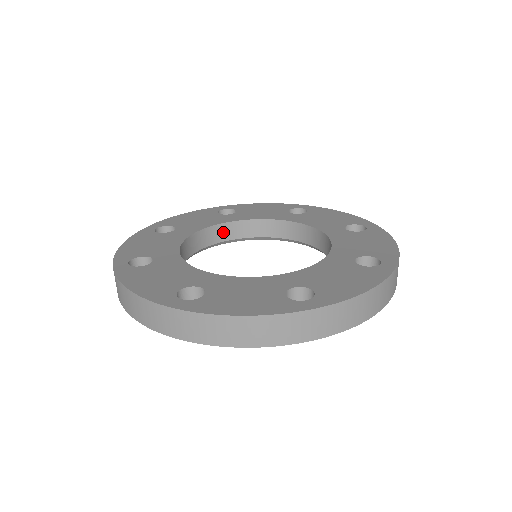
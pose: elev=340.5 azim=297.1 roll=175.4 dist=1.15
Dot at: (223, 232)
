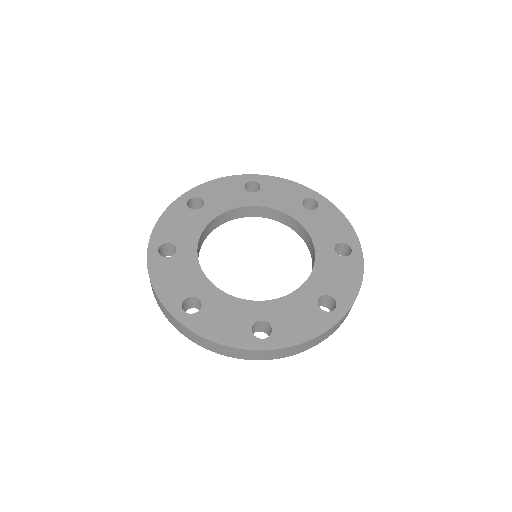
Dot at: (207, 230)
